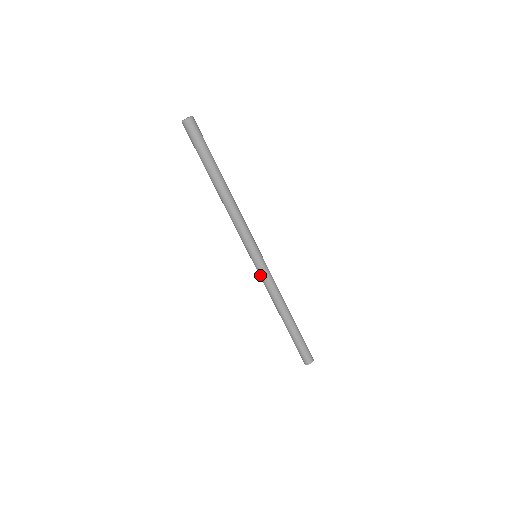
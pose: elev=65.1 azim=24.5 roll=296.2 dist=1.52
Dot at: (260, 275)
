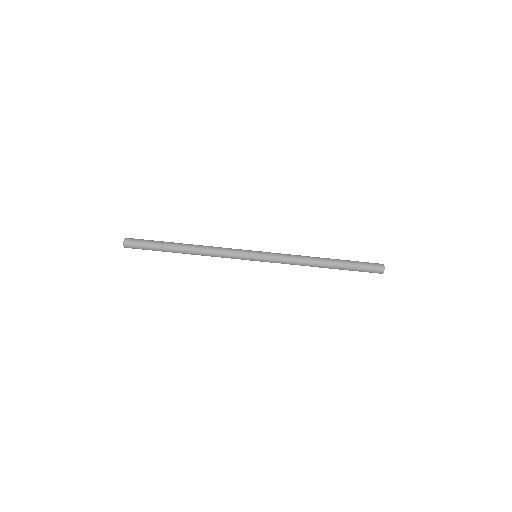
Dot at: (273, 260)
